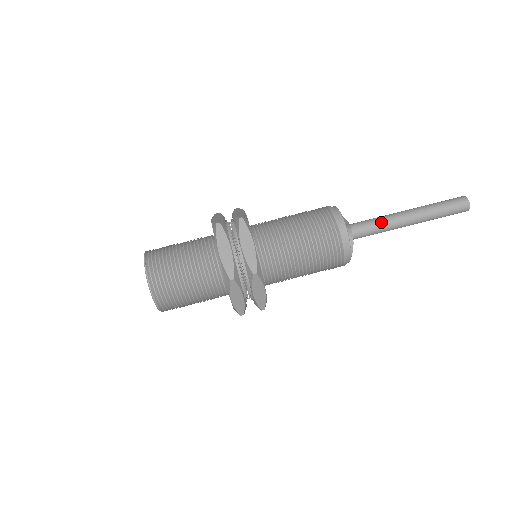
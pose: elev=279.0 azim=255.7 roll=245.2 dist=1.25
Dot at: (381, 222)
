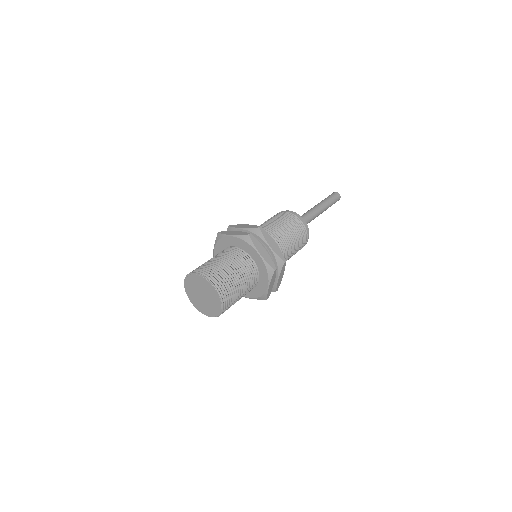
Dot at: (310, 215)
